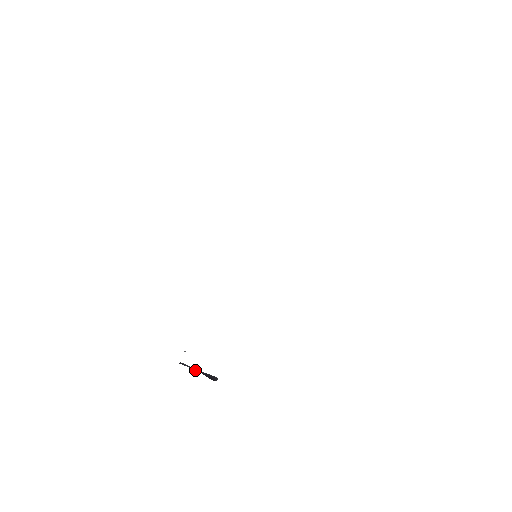
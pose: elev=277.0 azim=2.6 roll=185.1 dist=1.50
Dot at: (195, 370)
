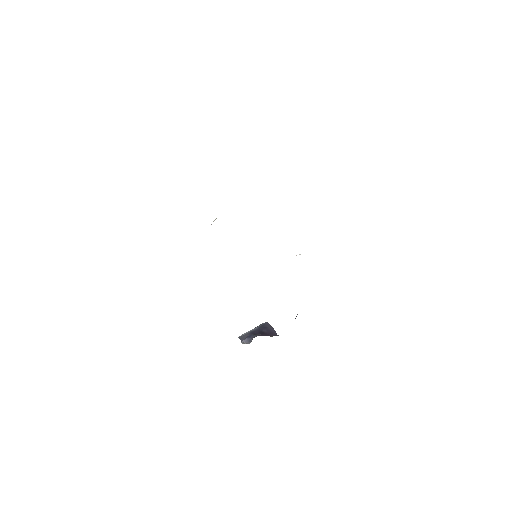
Dot at: occluded
